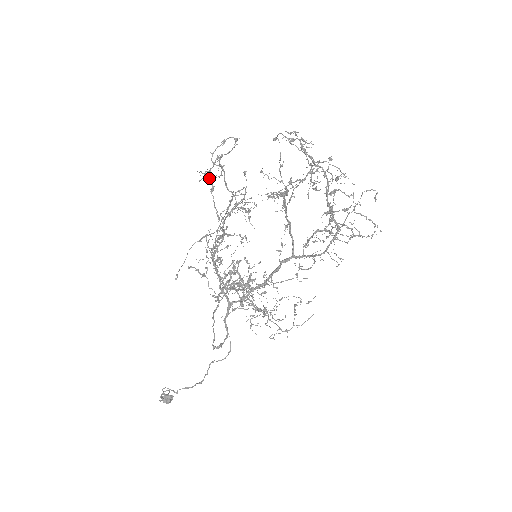
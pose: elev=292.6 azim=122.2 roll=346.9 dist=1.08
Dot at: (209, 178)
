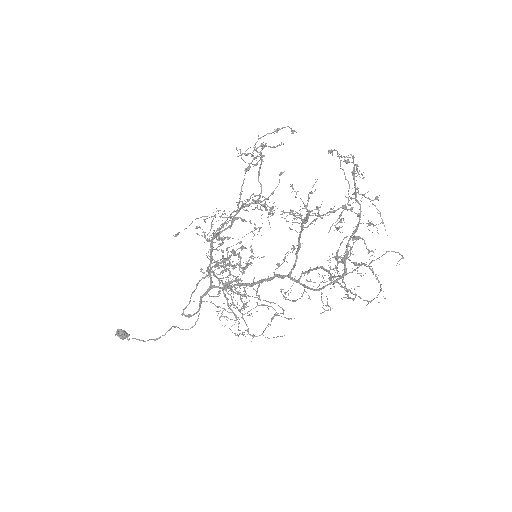
Dot at: (244, 161)
